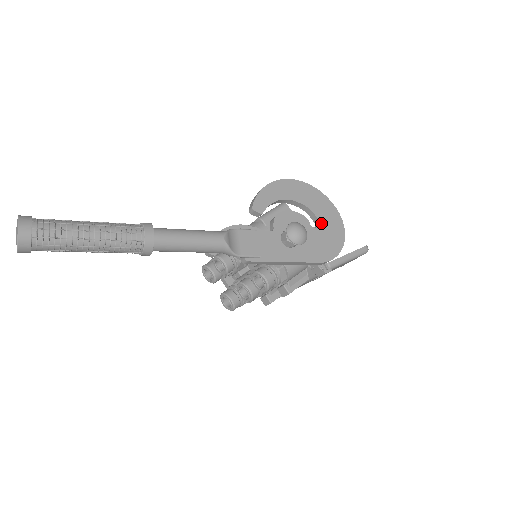
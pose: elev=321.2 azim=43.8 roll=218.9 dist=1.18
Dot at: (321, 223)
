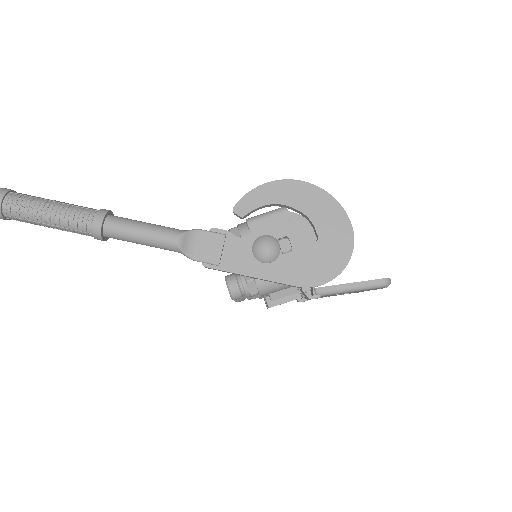
Dot at: (320, 240)
